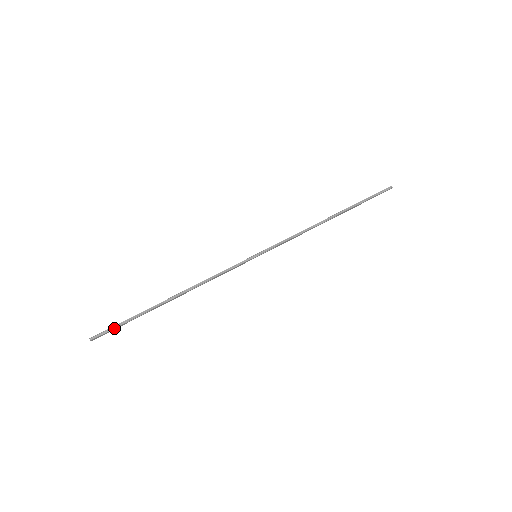
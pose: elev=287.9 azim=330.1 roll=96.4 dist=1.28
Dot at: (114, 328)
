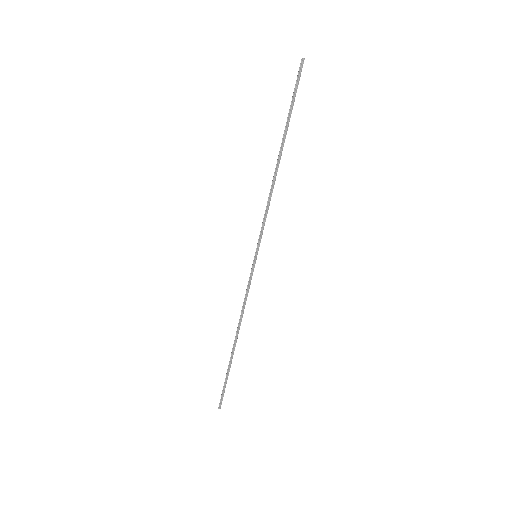
Dot at: (224, 391)
